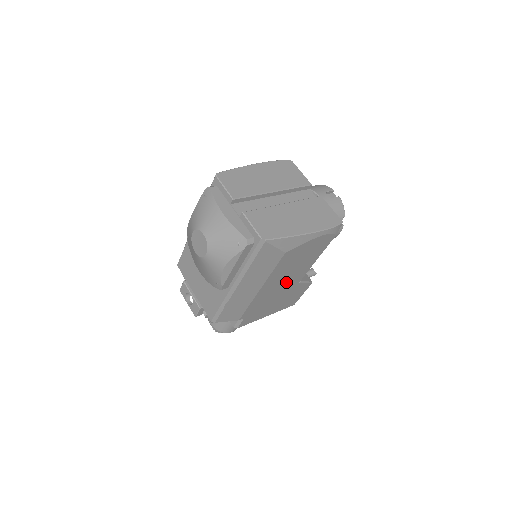
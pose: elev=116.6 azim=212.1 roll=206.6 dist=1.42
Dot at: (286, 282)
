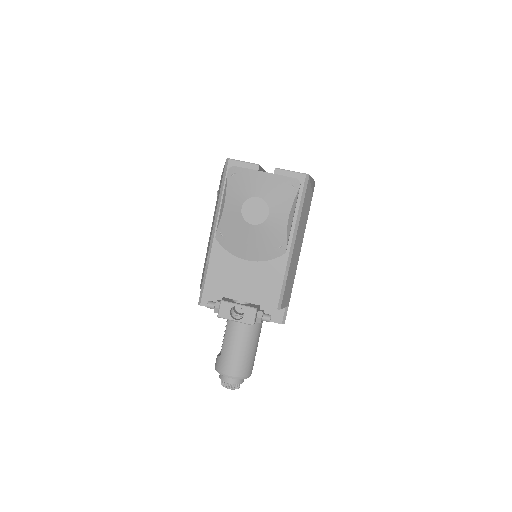
Dot at: occluded
